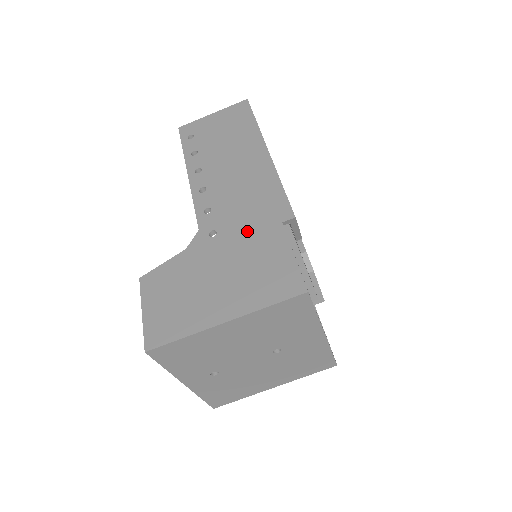
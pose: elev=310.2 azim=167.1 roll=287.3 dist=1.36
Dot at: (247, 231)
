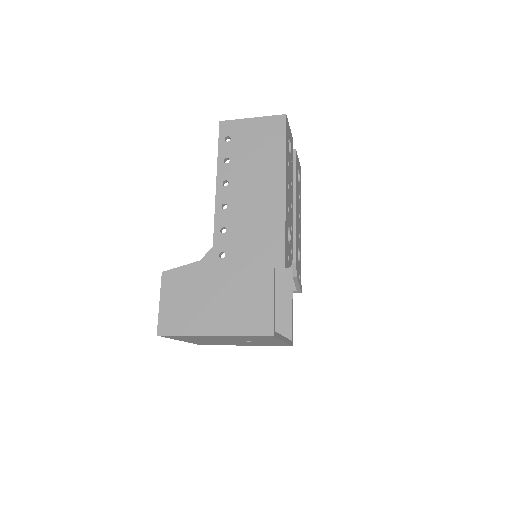
Dot at: (247, 265)
